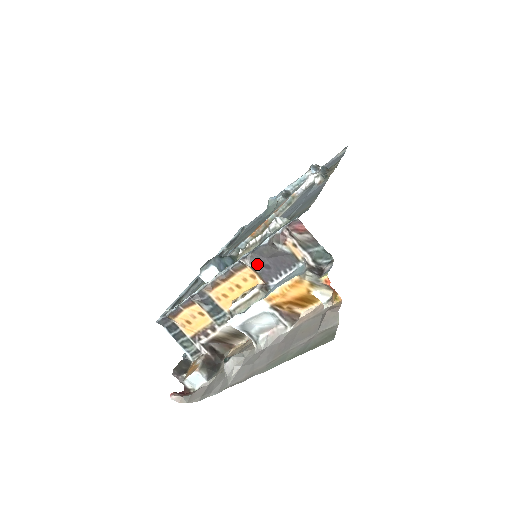
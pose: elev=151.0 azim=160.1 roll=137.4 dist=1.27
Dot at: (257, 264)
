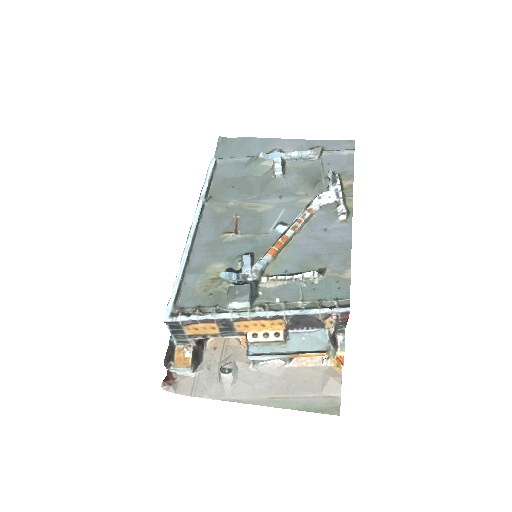
Dot at: (292, 321)
